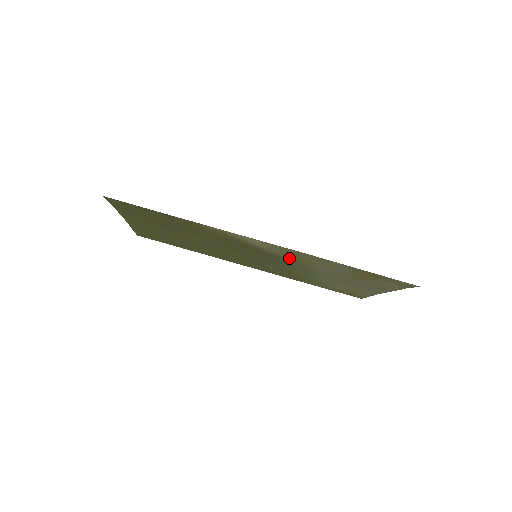
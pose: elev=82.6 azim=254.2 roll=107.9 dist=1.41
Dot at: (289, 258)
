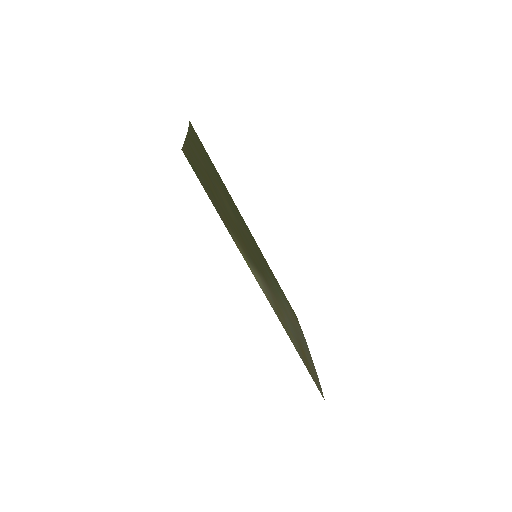
Dot at: (273, 294)
